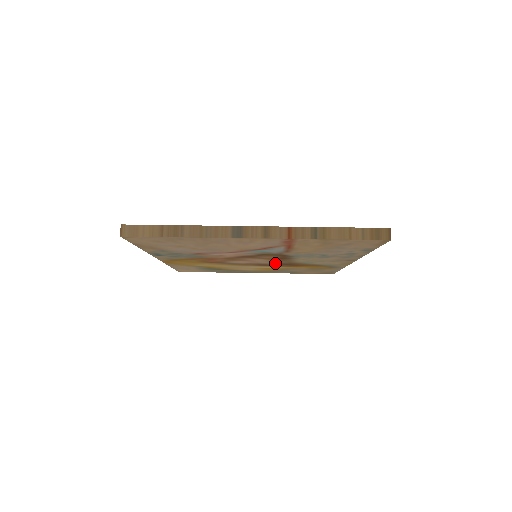
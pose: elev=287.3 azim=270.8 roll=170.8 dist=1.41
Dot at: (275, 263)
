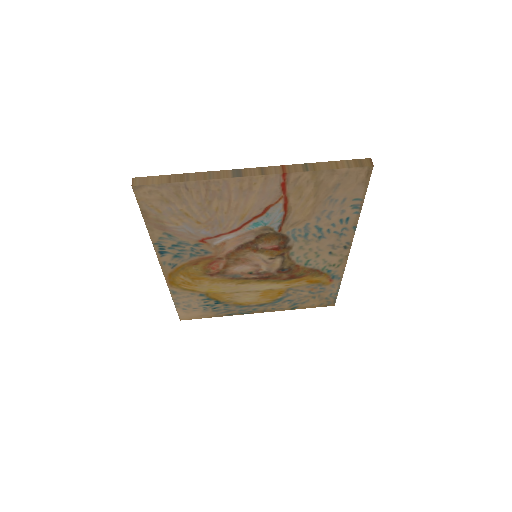
Dot at: (275, 269)
